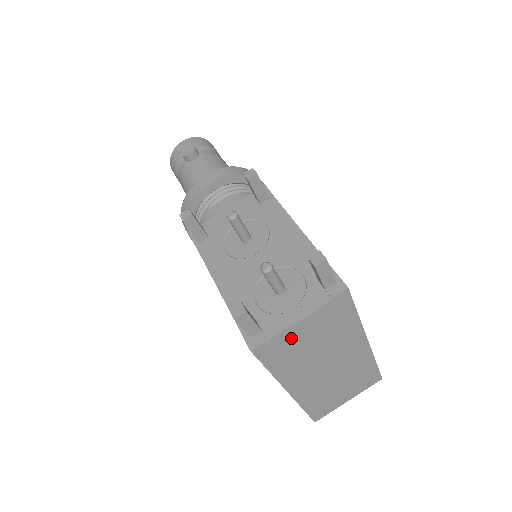
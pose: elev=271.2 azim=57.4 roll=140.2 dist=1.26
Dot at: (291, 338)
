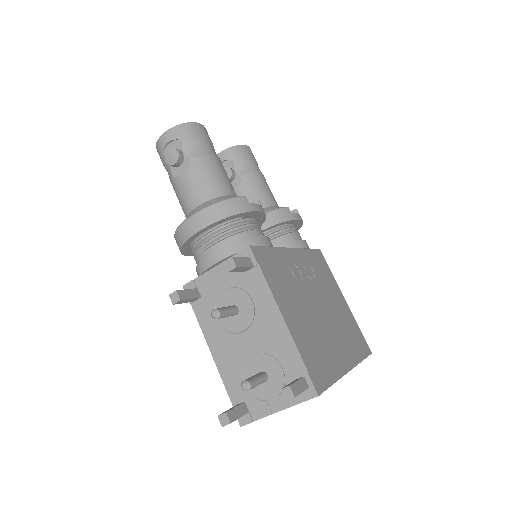
Dot at: occluded
